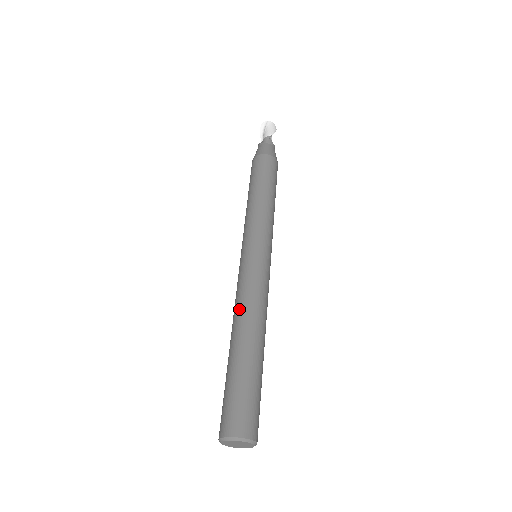
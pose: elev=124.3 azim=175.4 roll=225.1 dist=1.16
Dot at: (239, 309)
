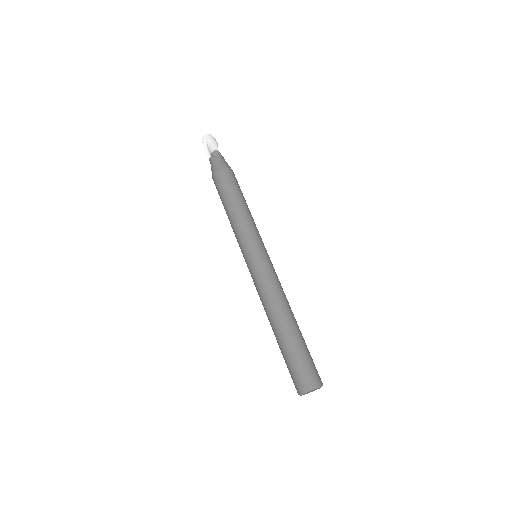
Dot at: (270, 302)
